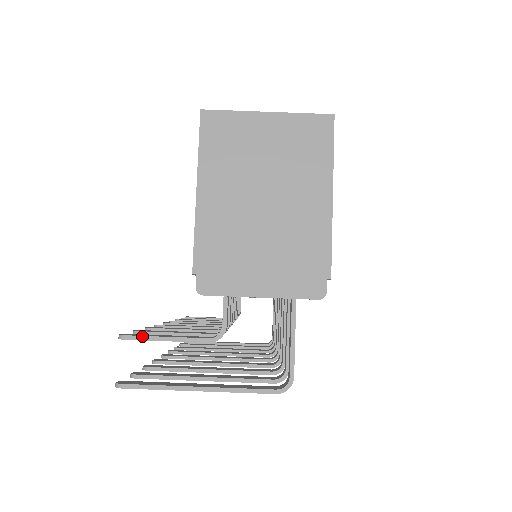
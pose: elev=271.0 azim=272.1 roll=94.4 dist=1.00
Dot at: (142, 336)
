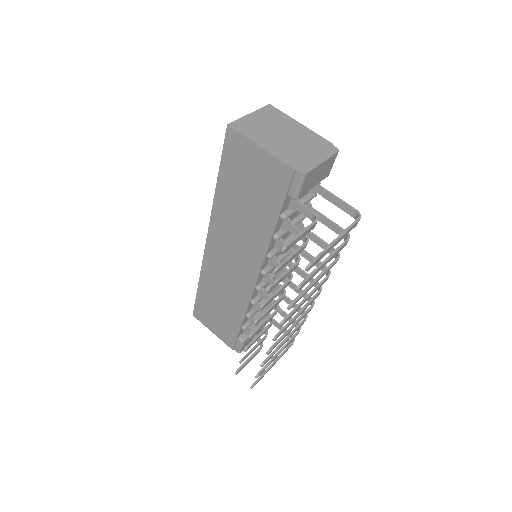
Dot at: (292, 240)
